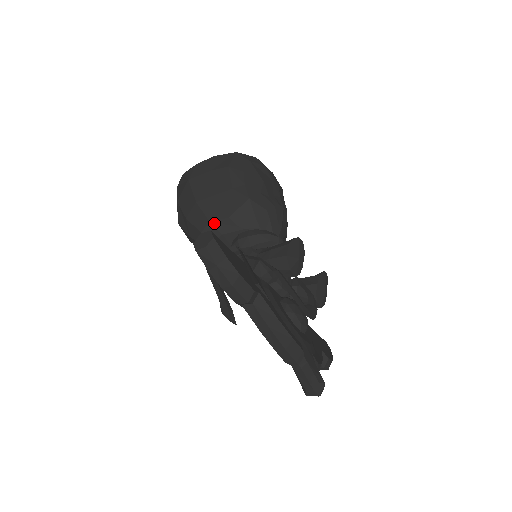
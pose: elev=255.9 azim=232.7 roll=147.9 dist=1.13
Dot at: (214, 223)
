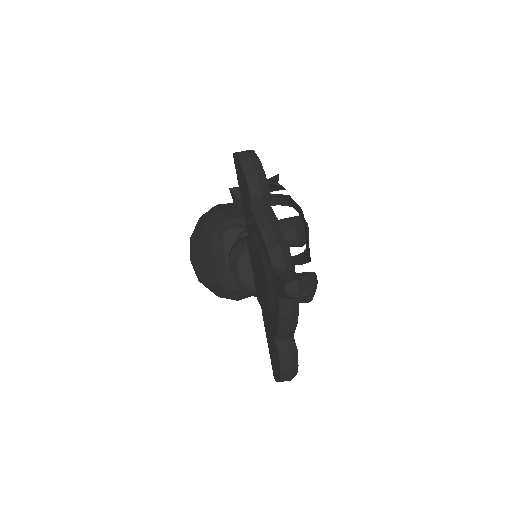
Dot at: (231, 220)
